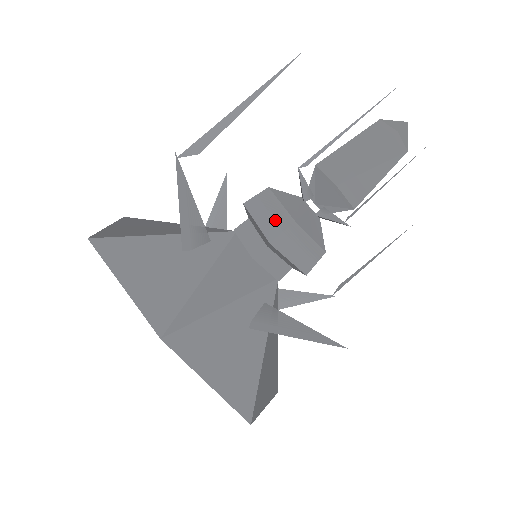
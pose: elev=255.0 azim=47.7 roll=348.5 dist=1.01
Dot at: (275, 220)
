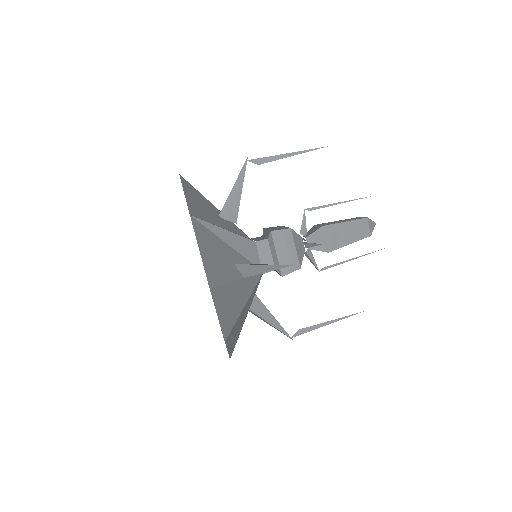
Dot at: (279, 228)
